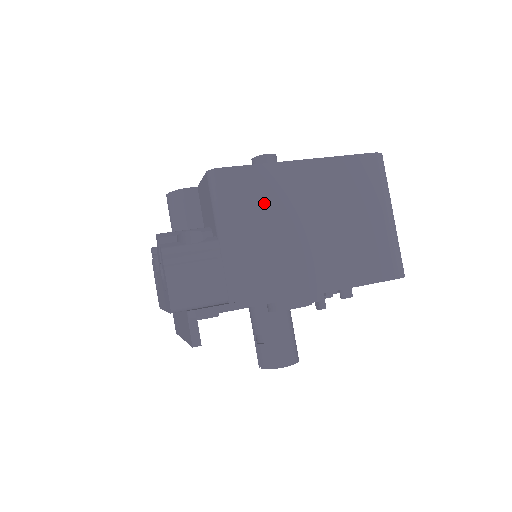
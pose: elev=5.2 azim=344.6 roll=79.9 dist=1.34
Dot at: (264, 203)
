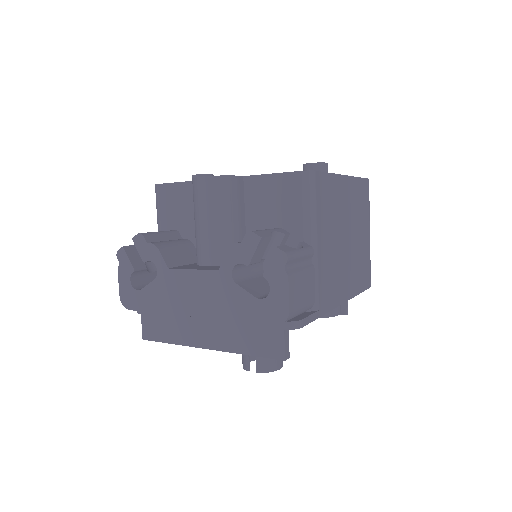
Dot at: (332, 213)
